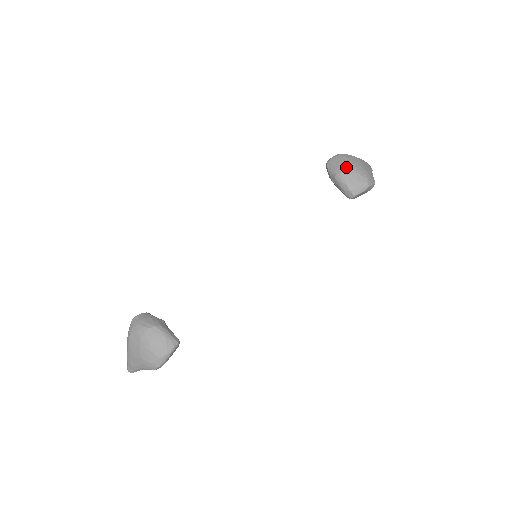
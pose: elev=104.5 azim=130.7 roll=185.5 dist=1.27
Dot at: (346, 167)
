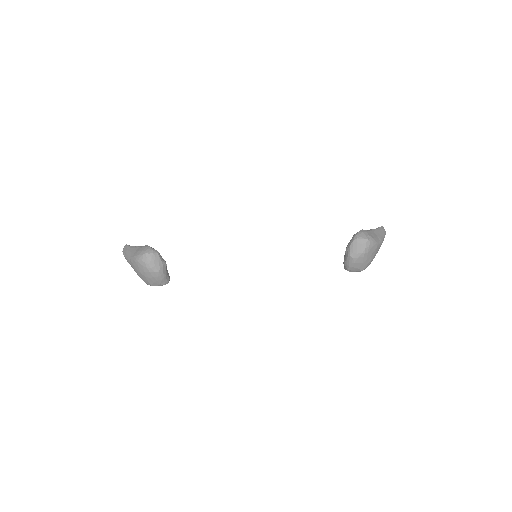
Dot at: (361, 257)
